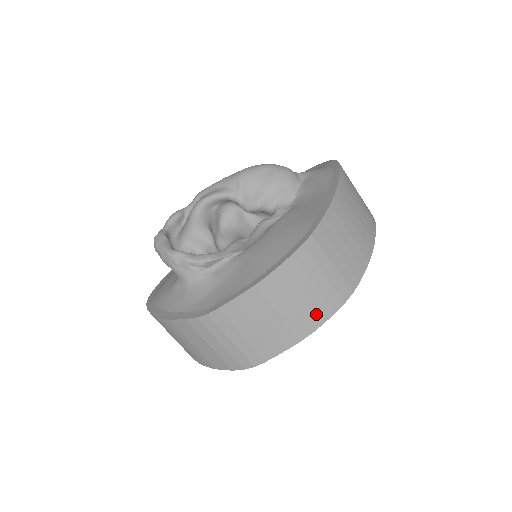
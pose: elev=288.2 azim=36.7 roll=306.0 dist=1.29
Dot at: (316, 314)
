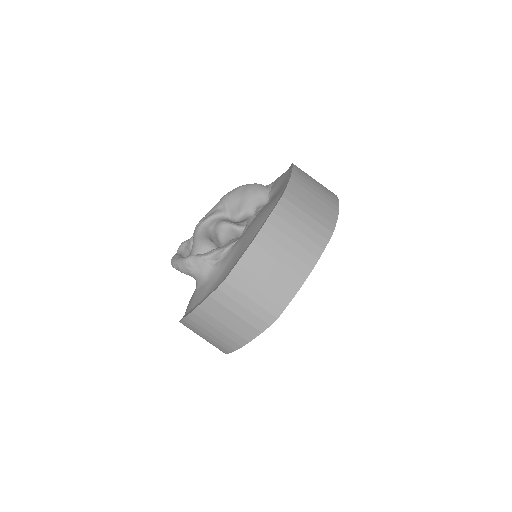
Dot at: (309, 254)
